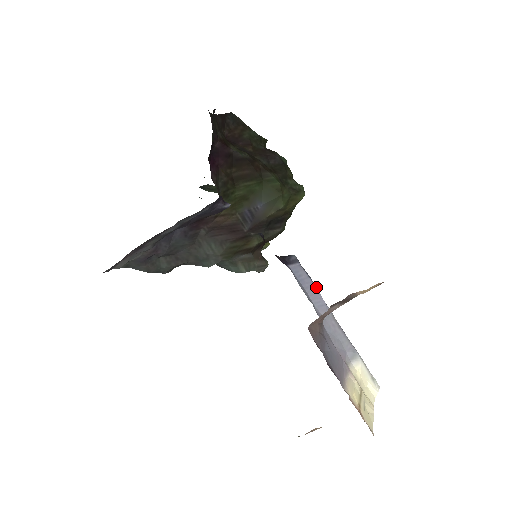
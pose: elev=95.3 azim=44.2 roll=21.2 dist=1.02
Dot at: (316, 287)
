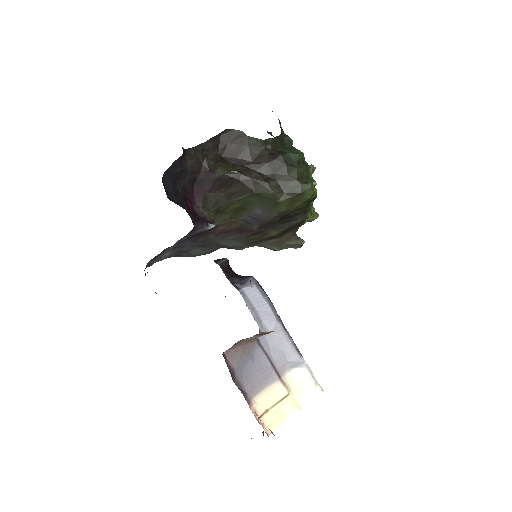
Dot at: (269, 305)
